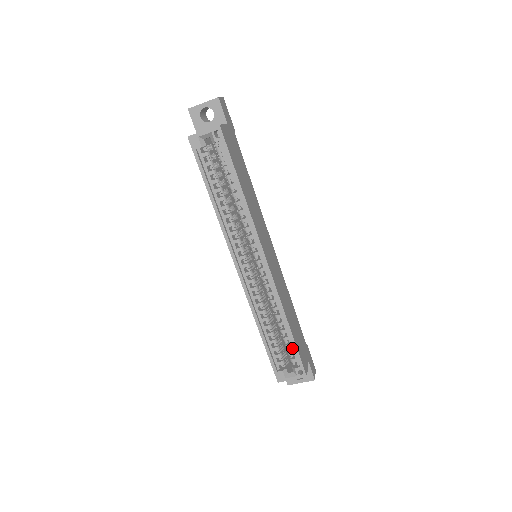
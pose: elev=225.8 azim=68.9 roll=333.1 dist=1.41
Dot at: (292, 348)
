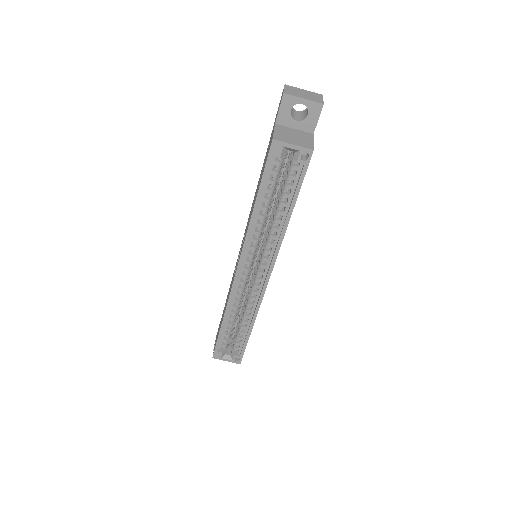
Dot at: (242, 341)
